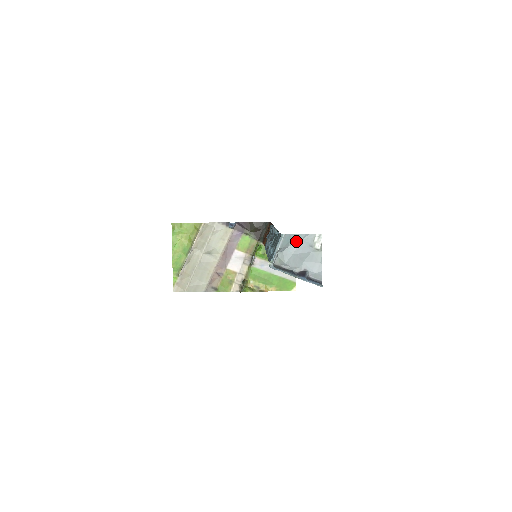
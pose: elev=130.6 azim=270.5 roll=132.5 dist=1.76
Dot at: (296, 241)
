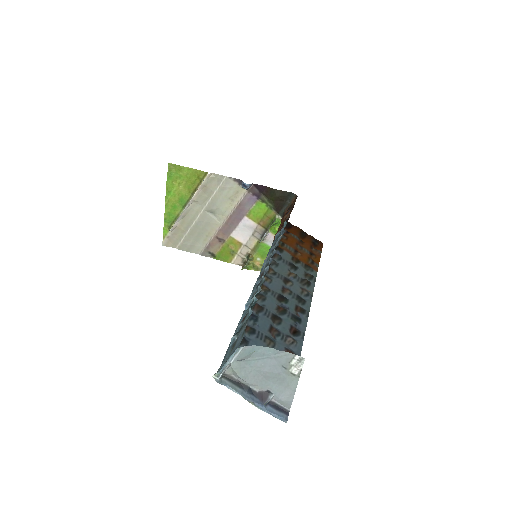
Dot at: (263, 355)
